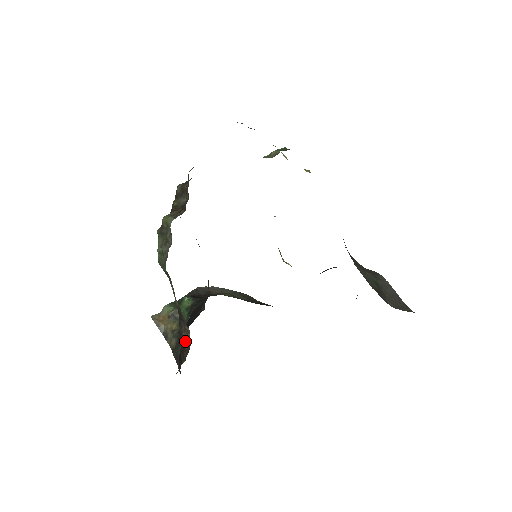
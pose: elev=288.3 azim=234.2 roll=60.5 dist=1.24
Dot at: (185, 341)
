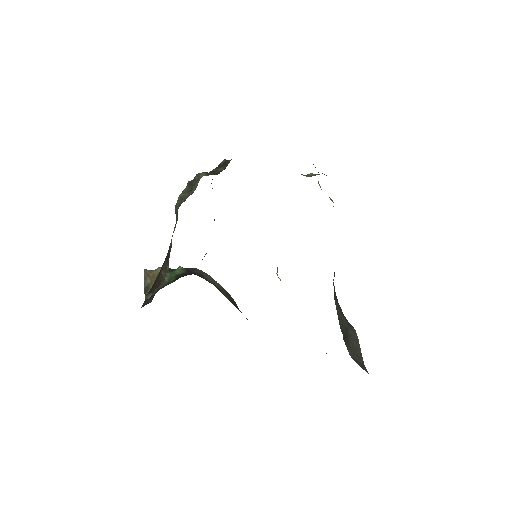
Dot at: (160, 278)
